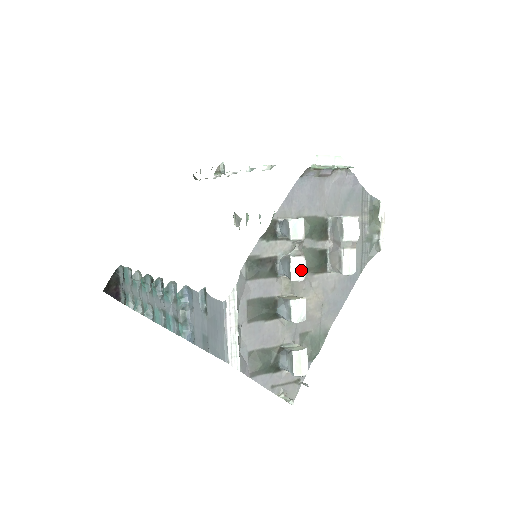
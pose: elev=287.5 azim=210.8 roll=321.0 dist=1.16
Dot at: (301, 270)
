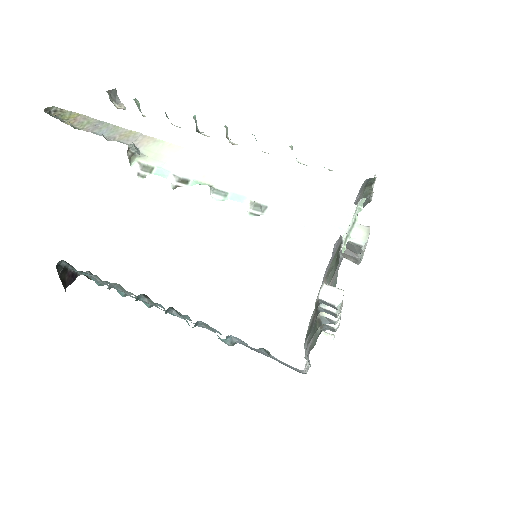
Dot at: occluded
